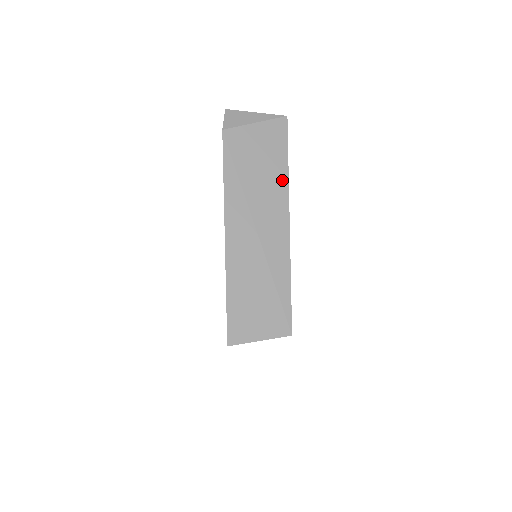
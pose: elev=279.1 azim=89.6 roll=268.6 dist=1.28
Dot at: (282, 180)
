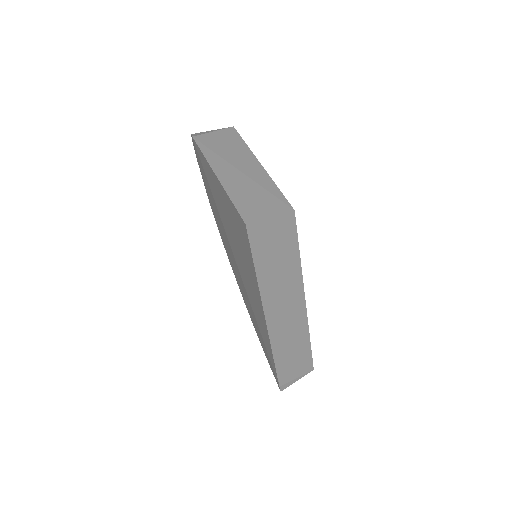
Dot at: (245, 149)
